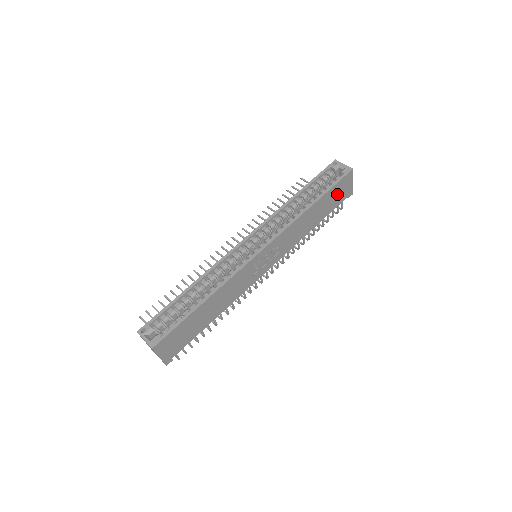
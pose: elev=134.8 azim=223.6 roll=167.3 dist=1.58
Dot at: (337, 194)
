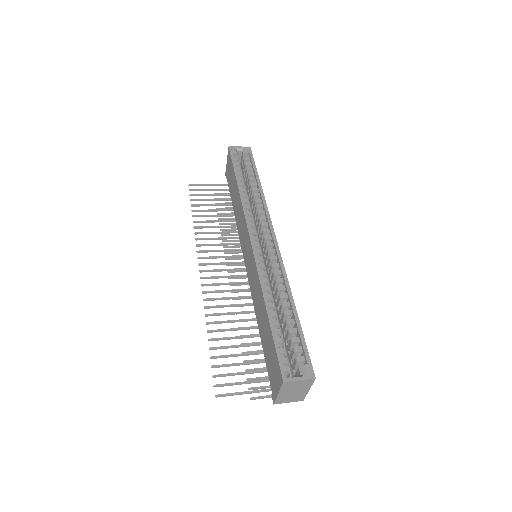
Dot at: occluded
